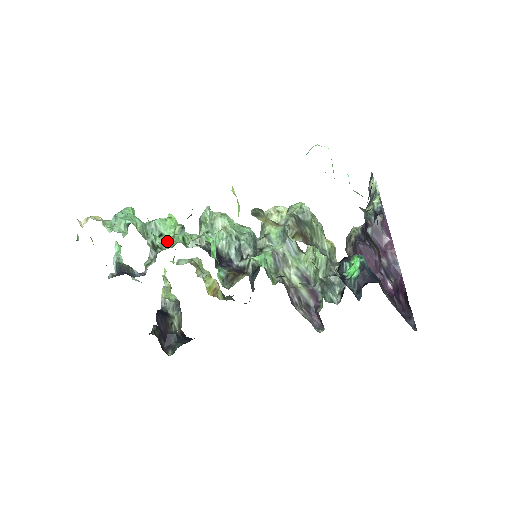
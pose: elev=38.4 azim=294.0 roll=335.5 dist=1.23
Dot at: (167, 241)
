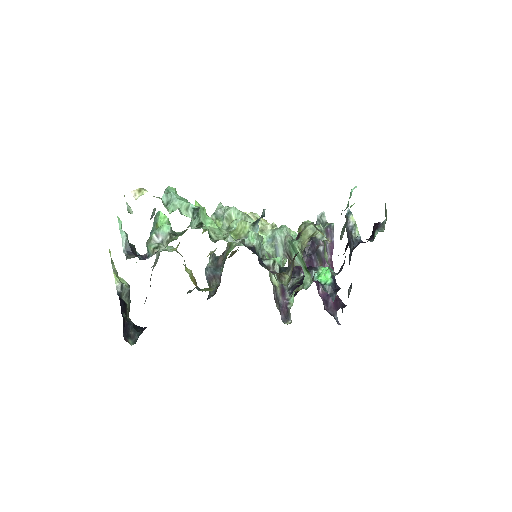
Dot at: (231, 234)
